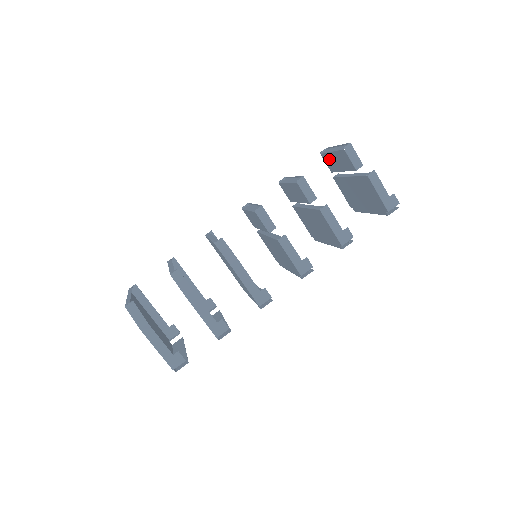
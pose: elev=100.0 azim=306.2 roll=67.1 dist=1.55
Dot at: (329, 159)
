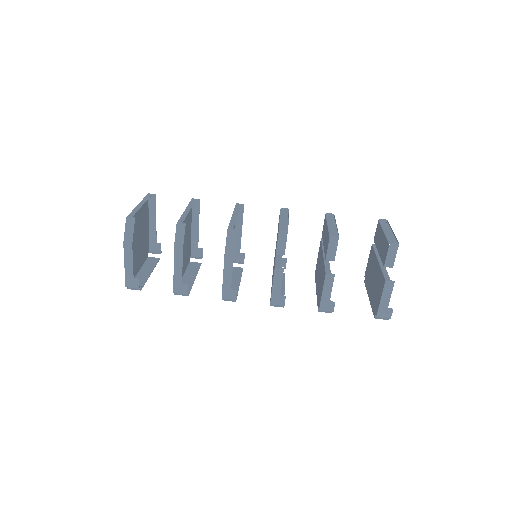
Dot at: (379, 232)
